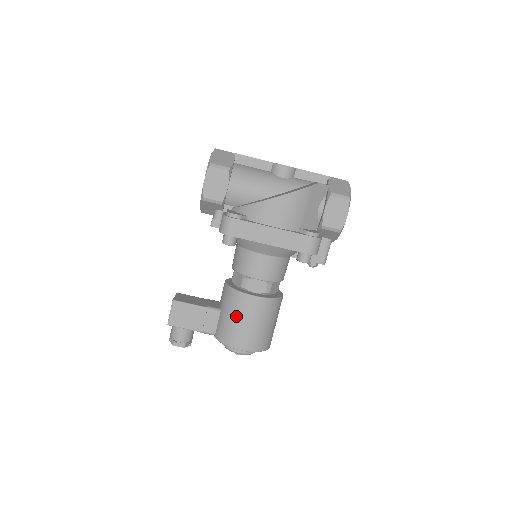
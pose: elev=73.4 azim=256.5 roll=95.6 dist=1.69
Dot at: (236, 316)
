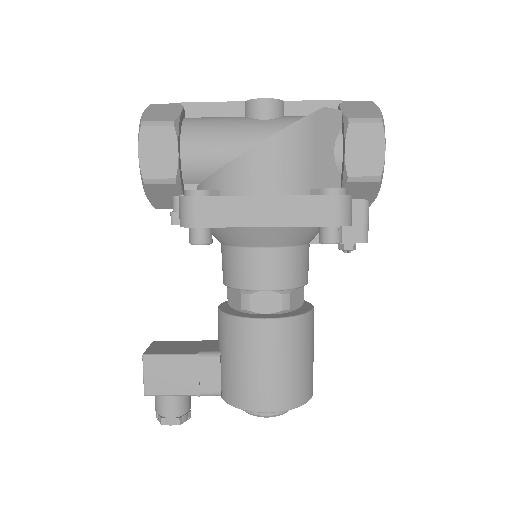
Dot at: (244, 358)
